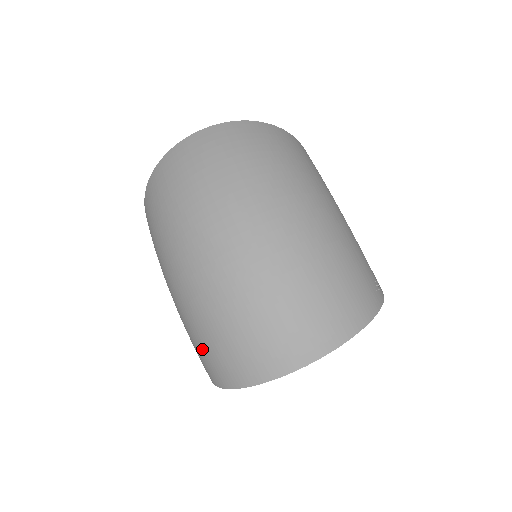
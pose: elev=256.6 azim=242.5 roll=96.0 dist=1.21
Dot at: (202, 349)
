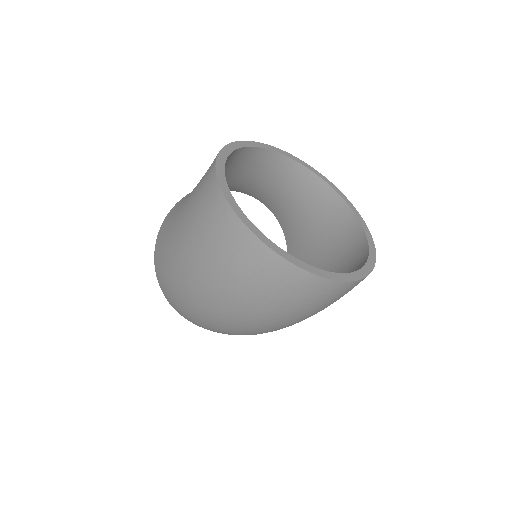
Dot at: (165, 282)
